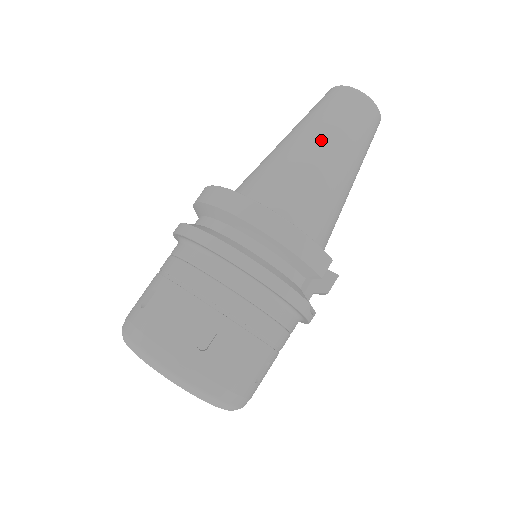
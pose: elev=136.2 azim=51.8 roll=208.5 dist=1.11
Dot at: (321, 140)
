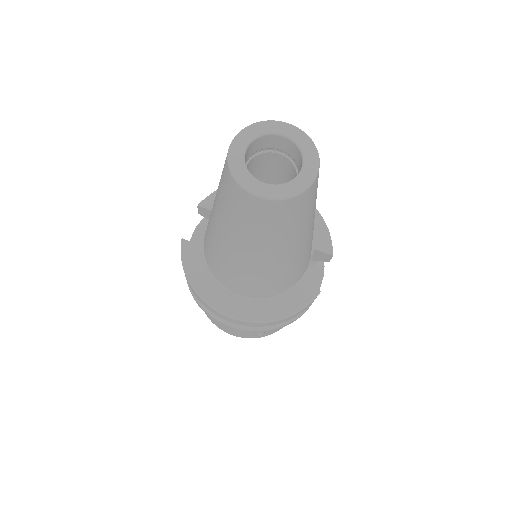
Dot at: (260, 253)
